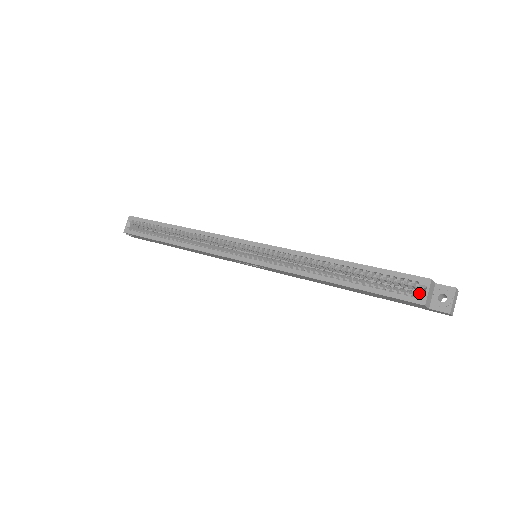
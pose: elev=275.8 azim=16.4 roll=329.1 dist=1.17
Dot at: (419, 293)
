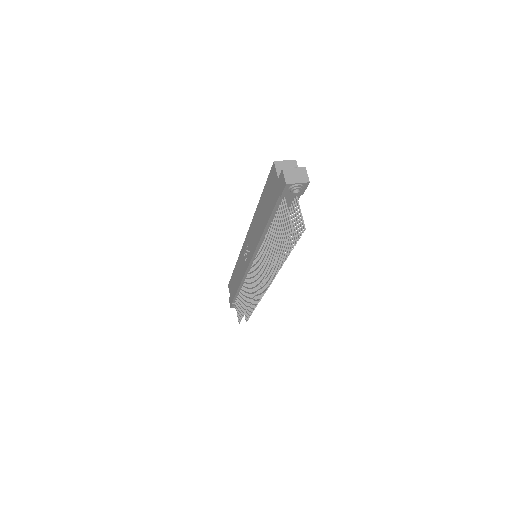
Dot at: occluded
